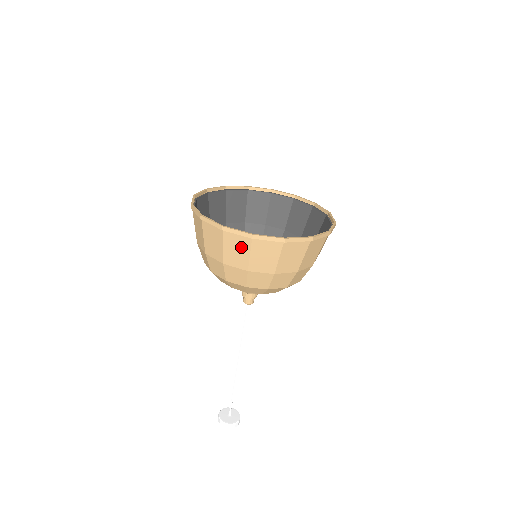
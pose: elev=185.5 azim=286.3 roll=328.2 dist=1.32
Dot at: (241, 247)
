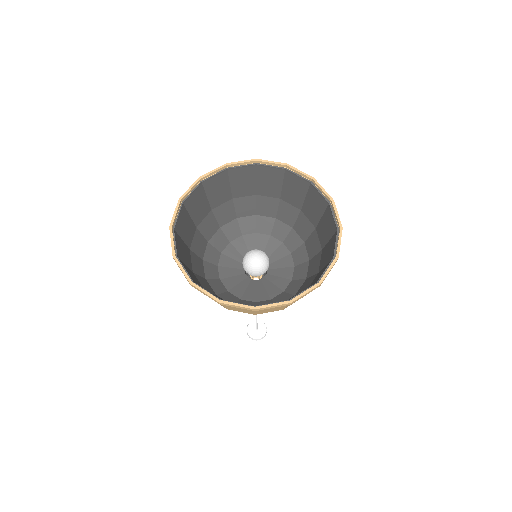
Dot at: occluded
